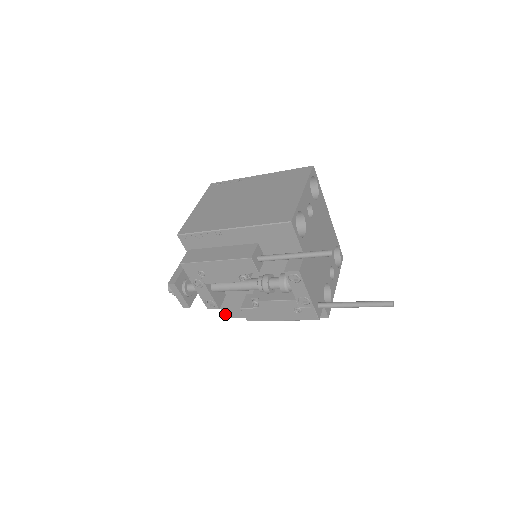
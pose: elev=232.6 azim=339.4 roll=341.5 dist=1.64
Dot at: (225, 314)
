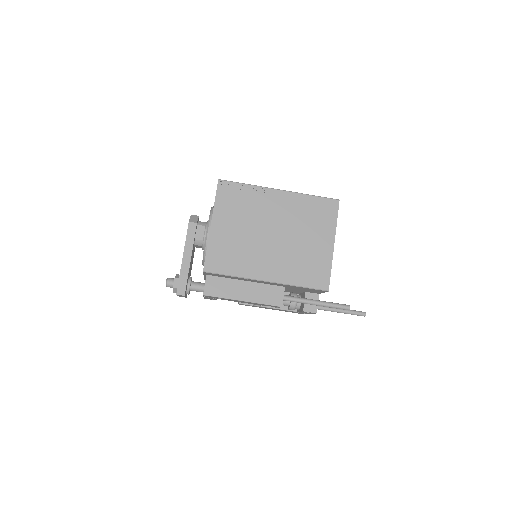
Dot at: occluded
